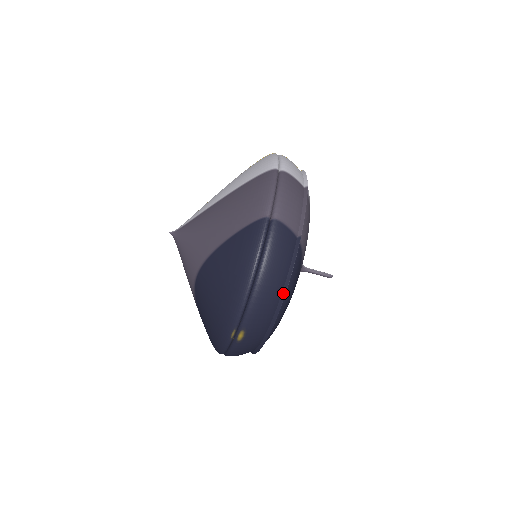
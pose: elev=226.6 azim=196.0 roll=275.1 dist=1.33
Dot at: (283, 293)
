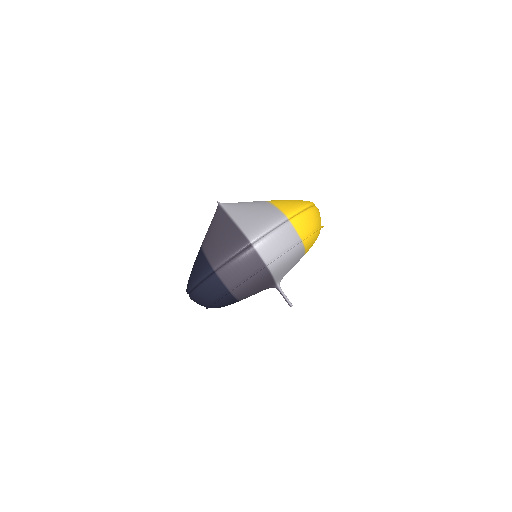
Dot at: (209, 305)
